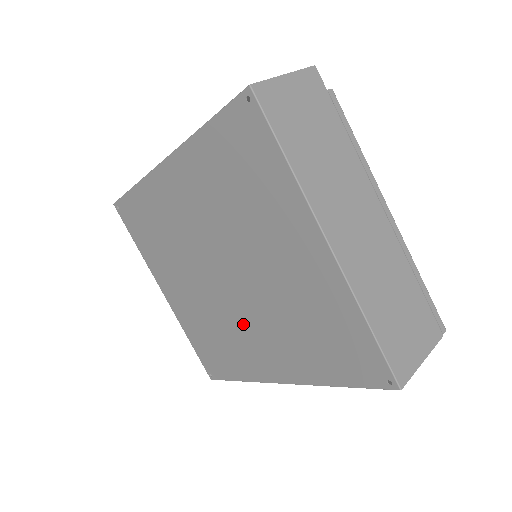
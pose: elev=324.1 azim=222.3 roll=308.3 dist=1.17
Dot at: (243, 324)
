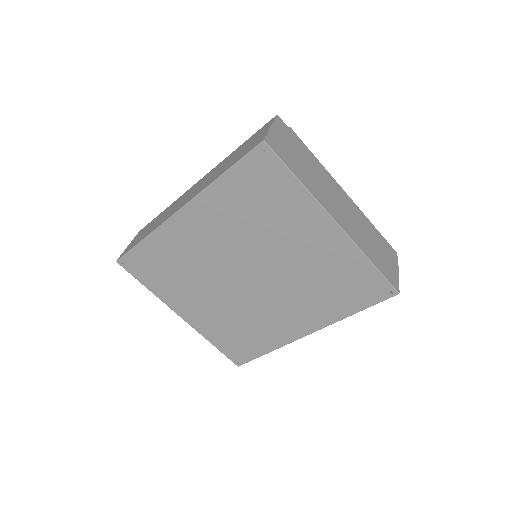
Dot at: (269, 306)
